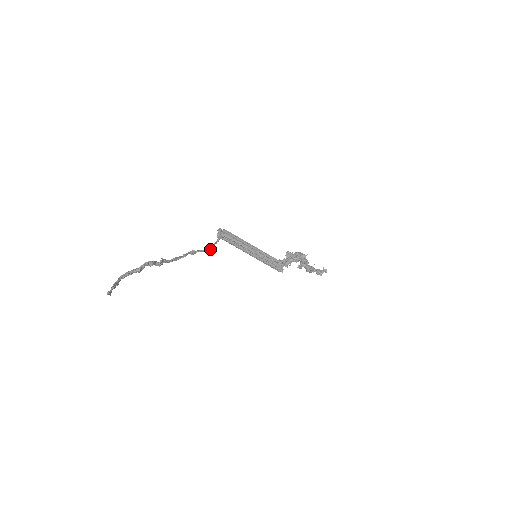
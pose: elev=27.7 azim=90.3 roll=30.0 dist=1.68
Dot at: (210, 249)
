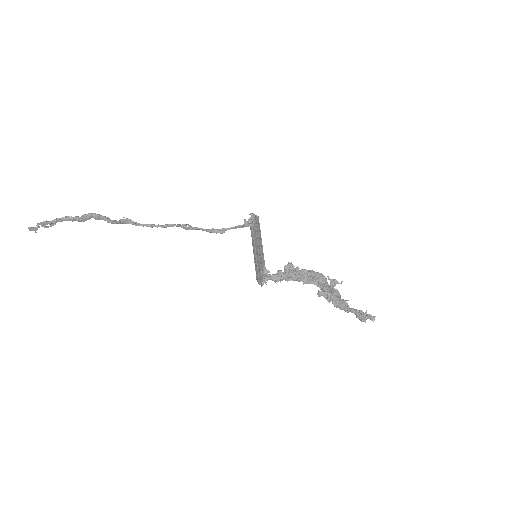
Dot at: (218, 231)
